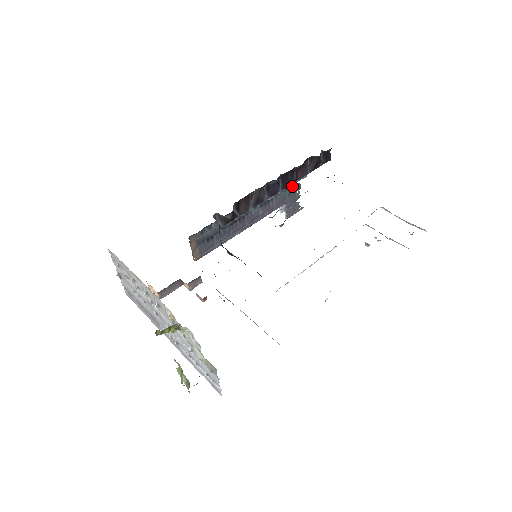
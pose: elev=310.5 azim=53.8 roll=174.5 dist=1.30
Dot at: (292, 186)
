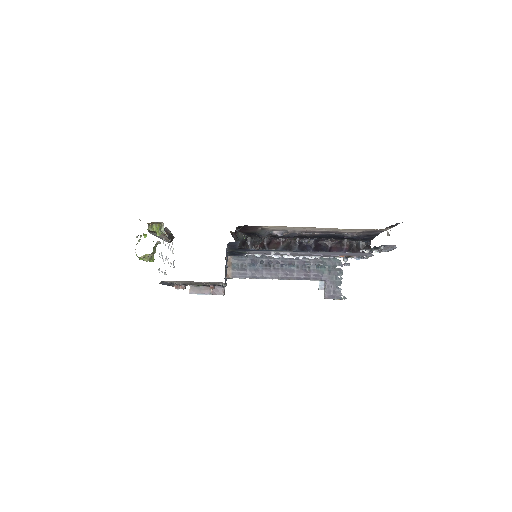
Dot at: (333, 267)
